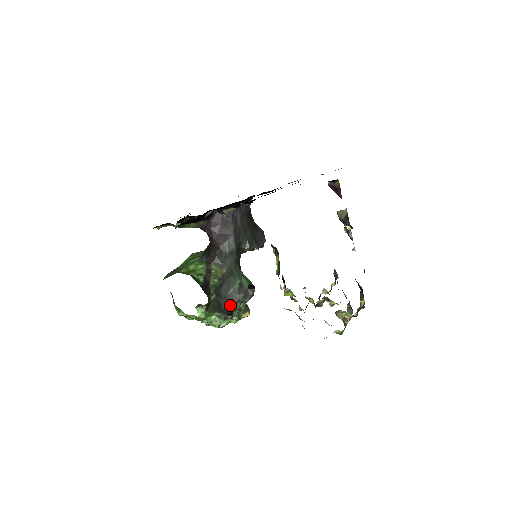
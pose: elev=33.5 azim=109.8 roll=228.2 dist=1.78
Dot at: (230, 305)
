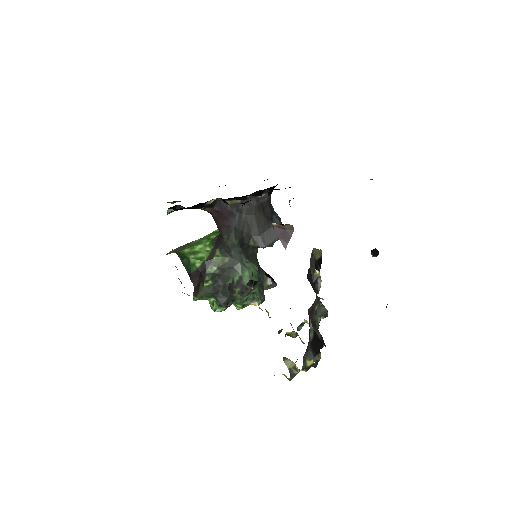
Dot at: (228, 294)
